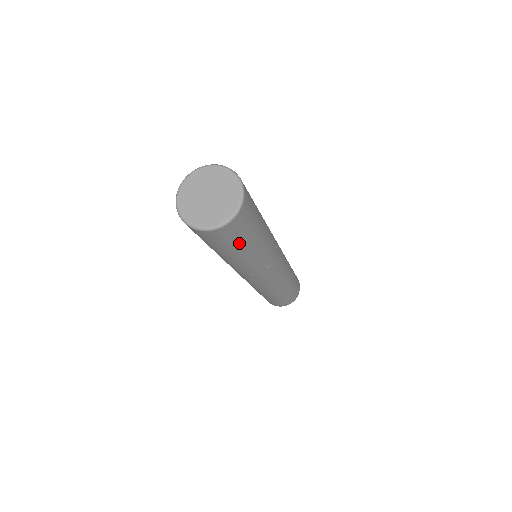
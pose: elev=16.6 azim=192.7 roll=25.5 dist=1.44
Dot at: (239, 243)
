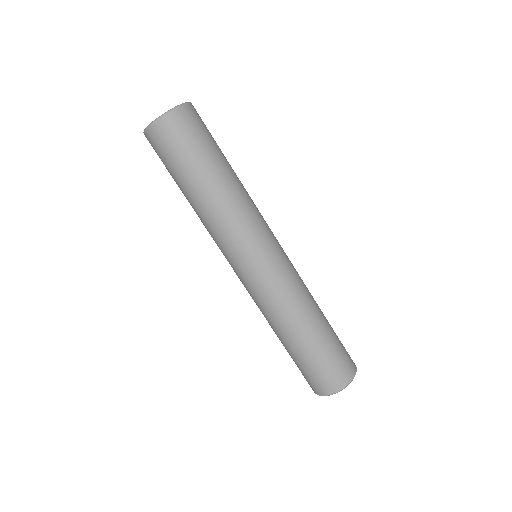
Dot at: (206, 146)
